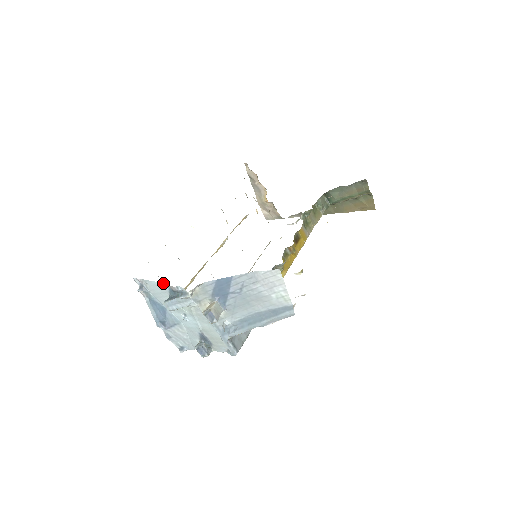
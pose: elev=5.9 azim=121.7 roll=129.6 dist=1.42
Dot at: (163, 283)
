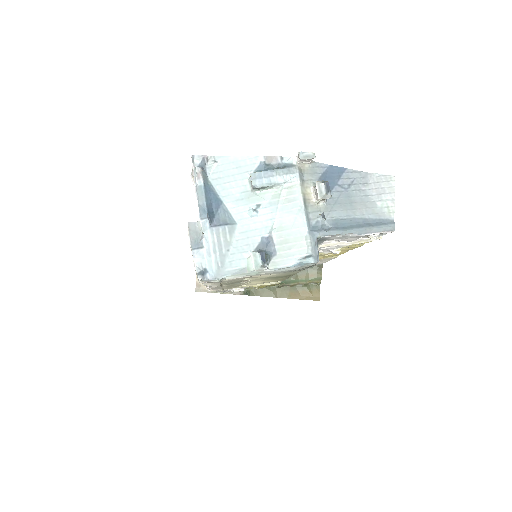
Dot at: (255, 156)
